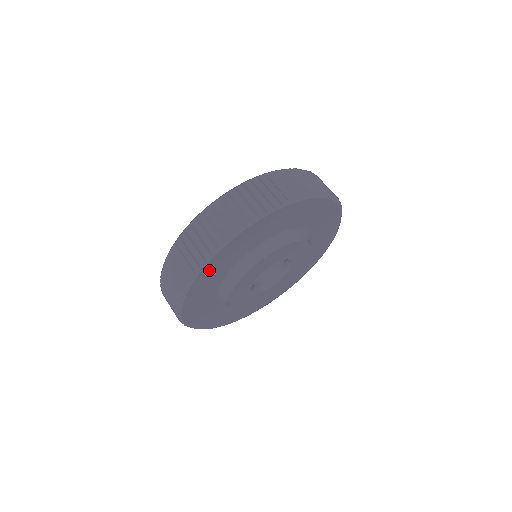
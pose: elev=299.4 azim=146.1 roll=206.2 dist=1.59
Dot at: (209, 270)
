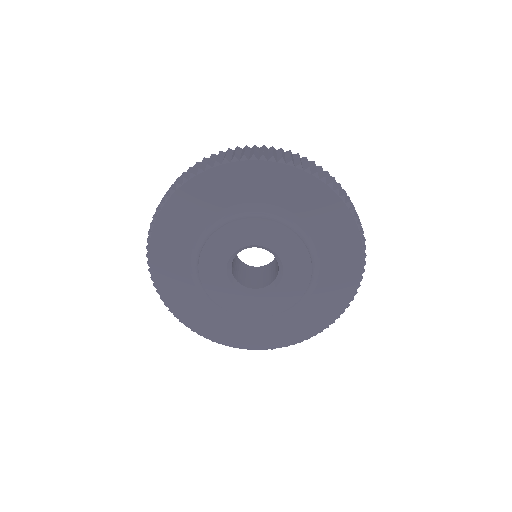
Dot at: (160, 262)
